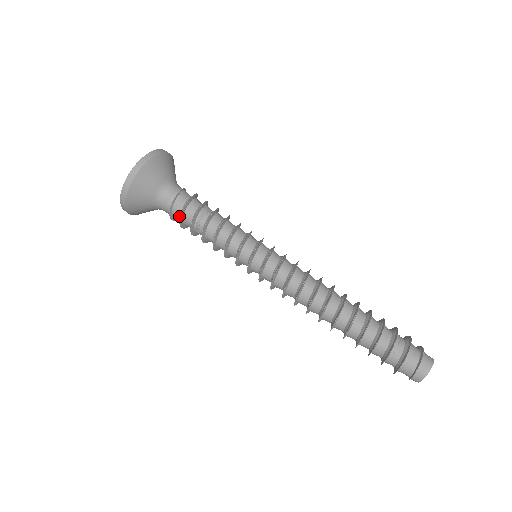
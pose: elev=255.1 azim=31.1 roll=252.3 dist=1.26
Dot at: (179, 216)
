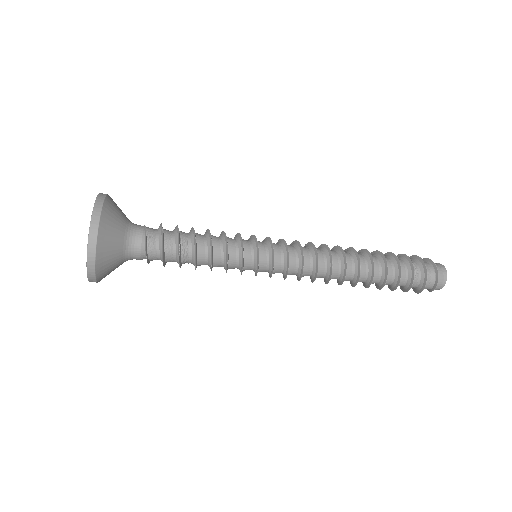
Dot at: occluded
